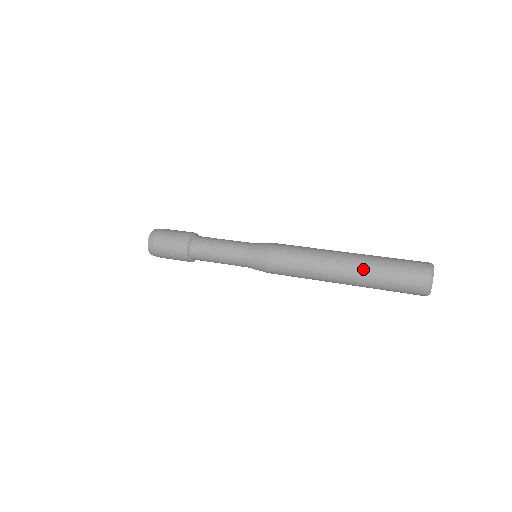
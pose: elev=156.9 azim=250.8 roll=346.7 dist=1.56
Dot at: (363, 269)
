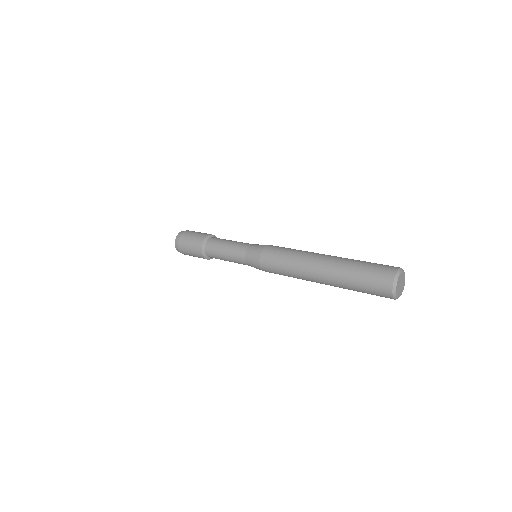
Dot at: (341, 259)
